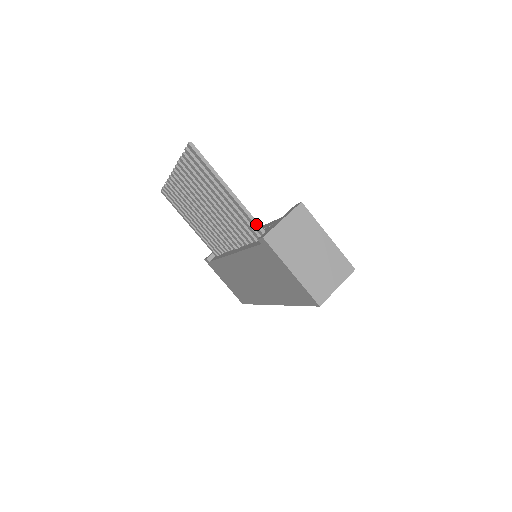
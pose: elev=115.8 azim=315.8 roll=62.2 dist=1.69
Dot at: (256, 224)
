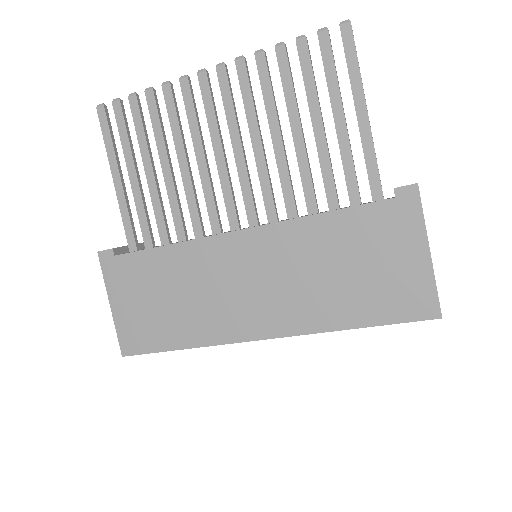
Dot at: (379, 174)
